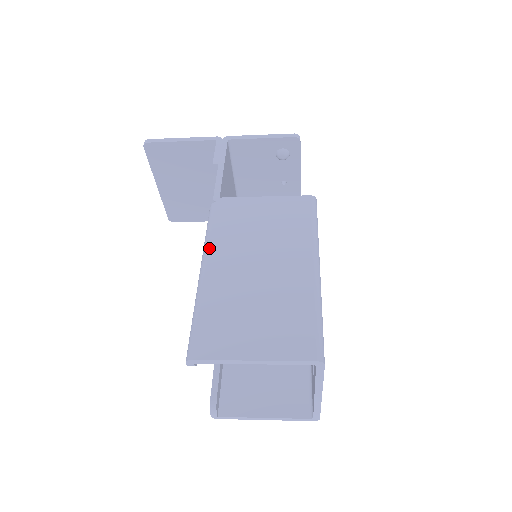
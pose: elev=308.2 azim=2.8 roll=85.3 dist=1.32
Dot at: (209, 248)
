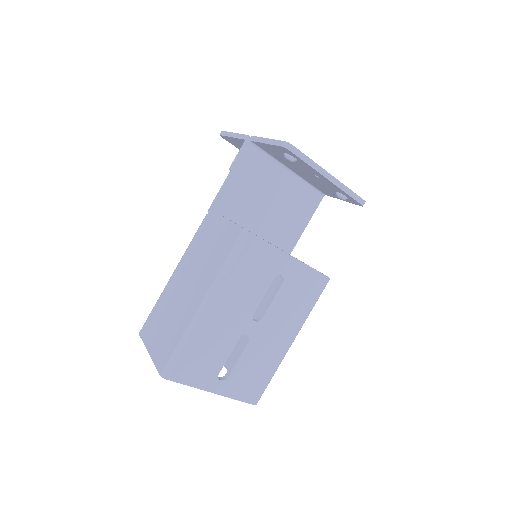
Dot at: (183, 256)
